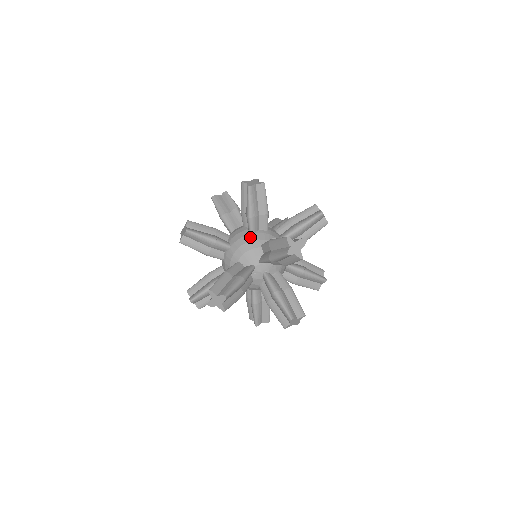
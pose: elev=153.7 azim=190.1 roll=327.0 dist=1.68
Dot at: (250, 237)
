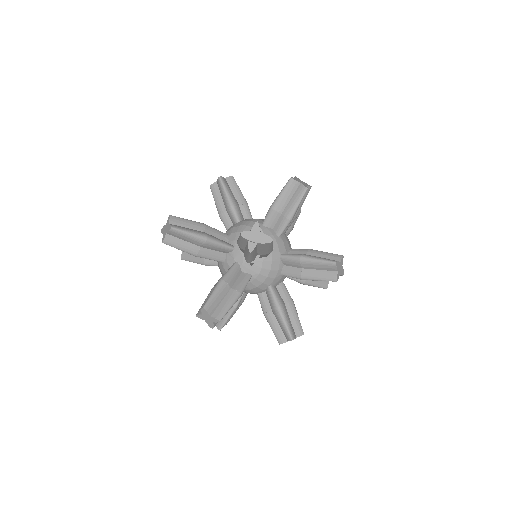
Dot at: occluded
